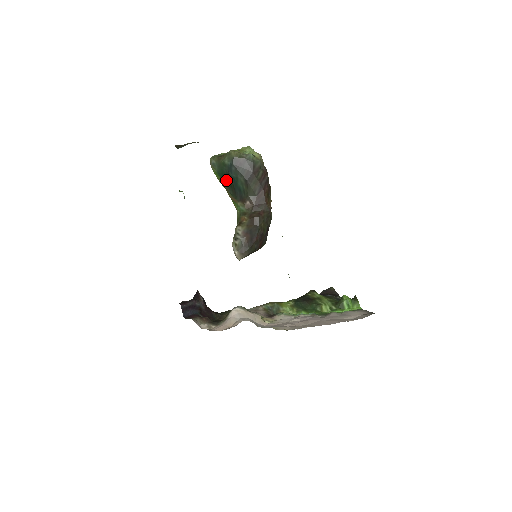
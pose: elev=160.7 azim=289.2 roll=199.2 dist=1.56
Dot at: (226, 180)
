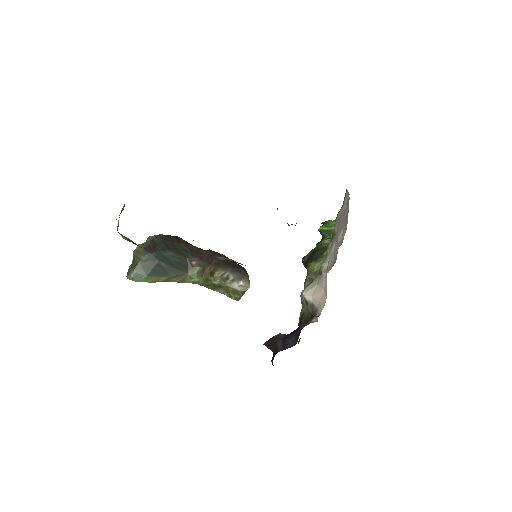
Dot at: (160, 271)
